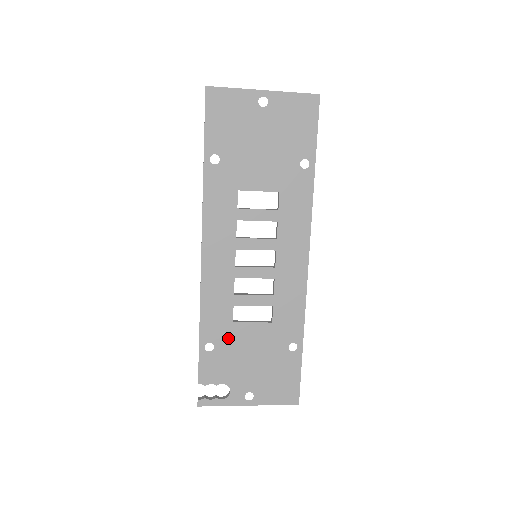
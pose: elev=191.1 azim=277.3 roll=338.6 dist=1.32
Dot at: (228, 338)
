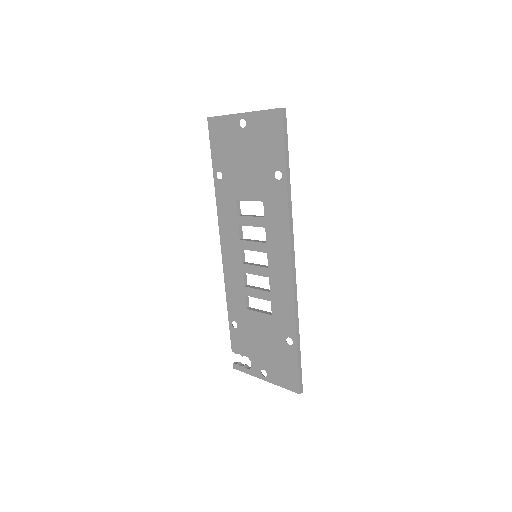
Dot at: (245, 321)
